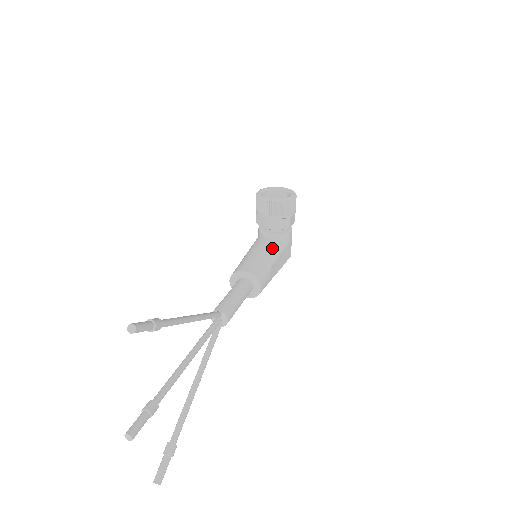
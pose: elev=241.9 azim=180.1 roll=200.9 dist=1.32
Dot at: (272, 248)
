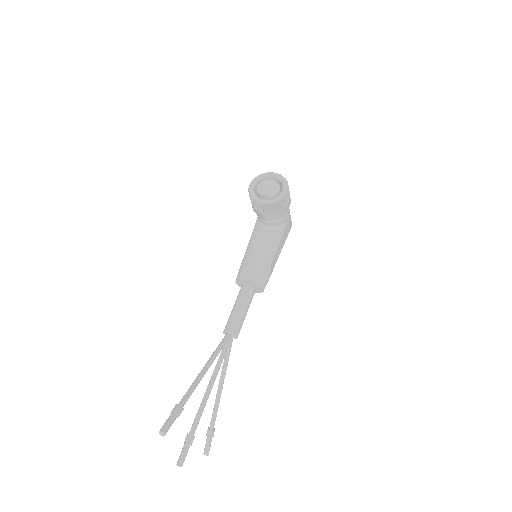
Dot at: (271, 240)
